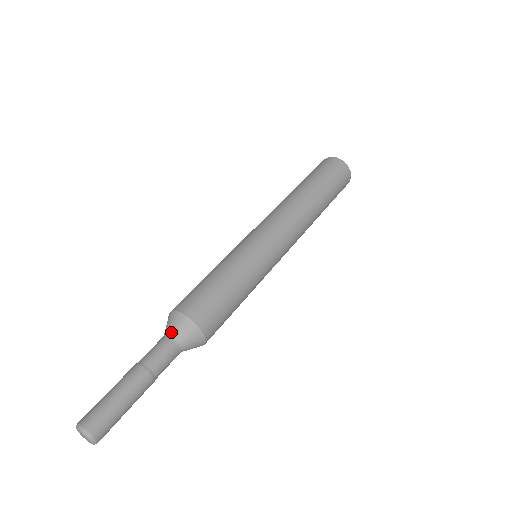
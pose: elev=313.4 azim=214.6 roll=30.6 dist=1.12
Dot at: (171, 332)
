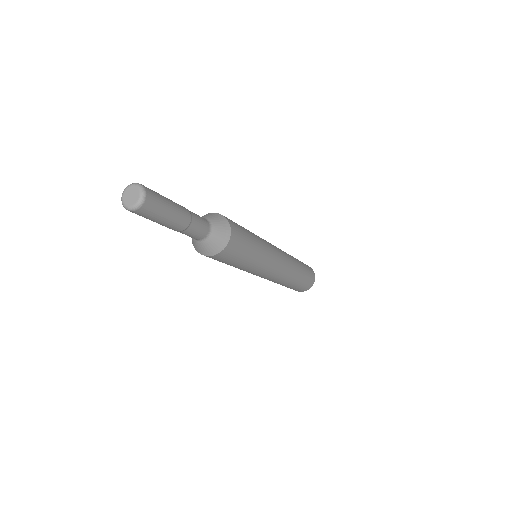
Dot at: (205, 217)
